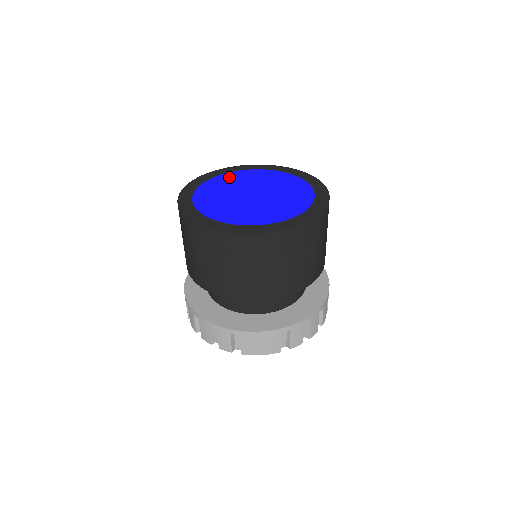
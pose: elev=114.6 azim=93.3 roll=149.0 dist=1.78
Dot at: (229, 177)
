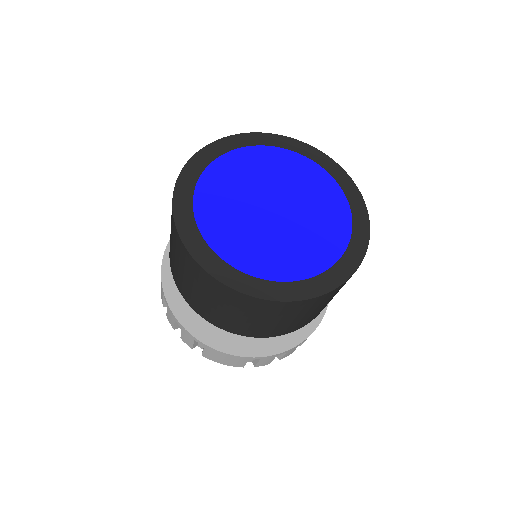
Dot at: (256, 157)
